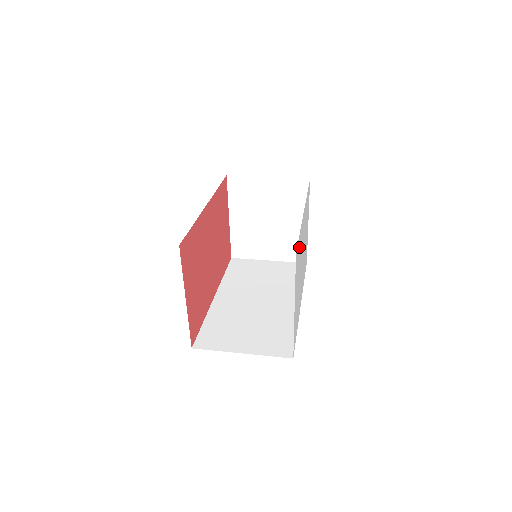
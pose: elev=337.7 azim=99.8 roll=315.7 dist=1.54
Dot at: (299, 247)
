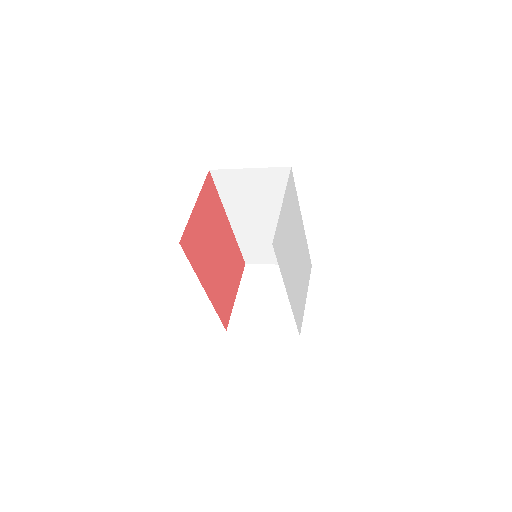
Dot at: (294, 201)
